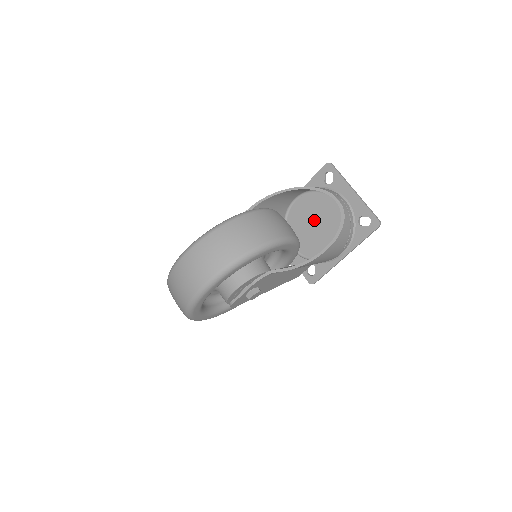
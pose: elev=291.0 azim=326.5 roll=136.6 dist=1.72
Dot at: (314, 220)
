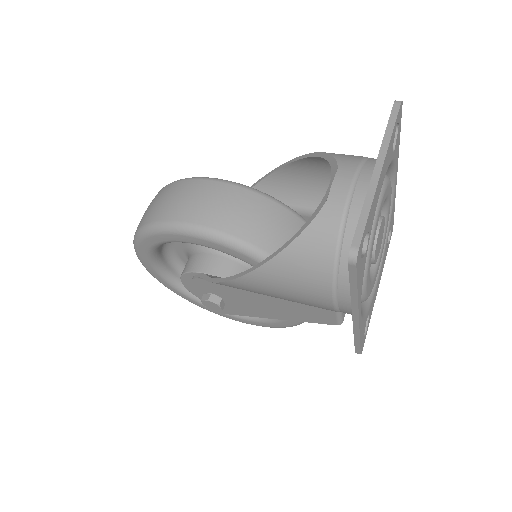
Dot at: occluded
